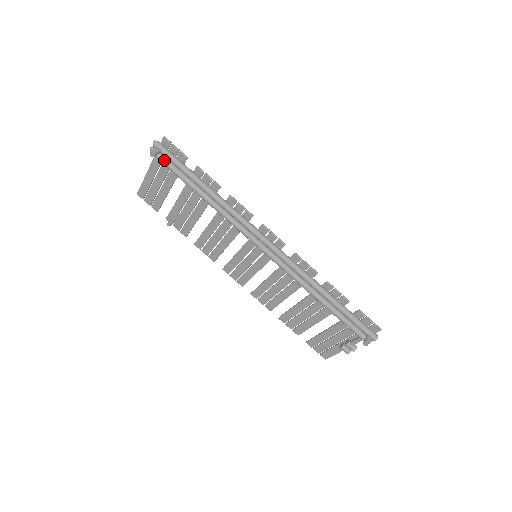
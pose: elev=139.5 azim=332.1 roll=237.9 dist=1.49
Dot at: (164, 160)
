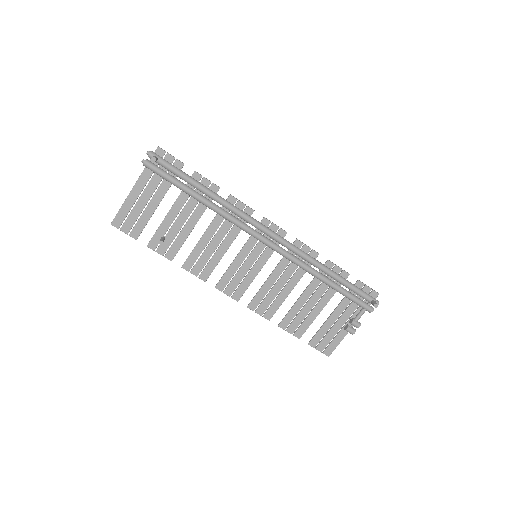
Dot at: (159, 169)
